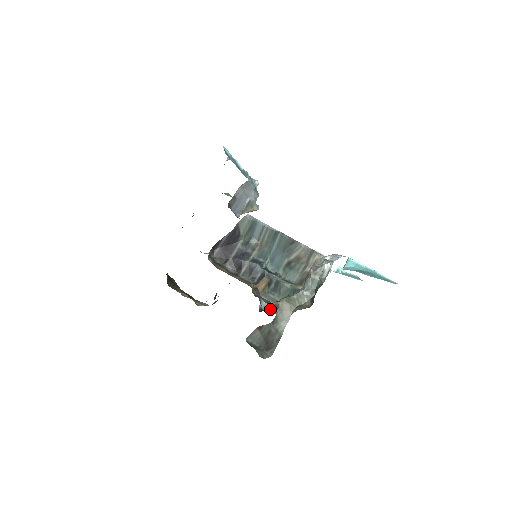
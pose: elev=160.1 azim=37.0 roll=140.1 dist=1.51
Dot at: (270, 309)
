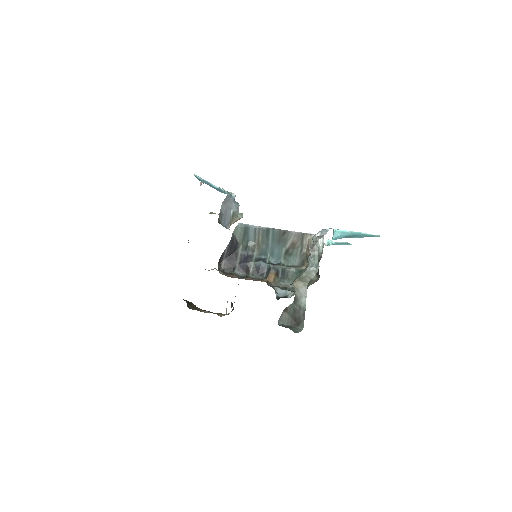
Dot at: (285, 294)
